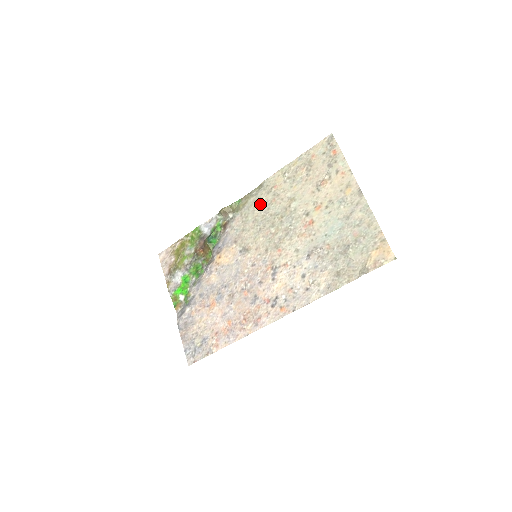
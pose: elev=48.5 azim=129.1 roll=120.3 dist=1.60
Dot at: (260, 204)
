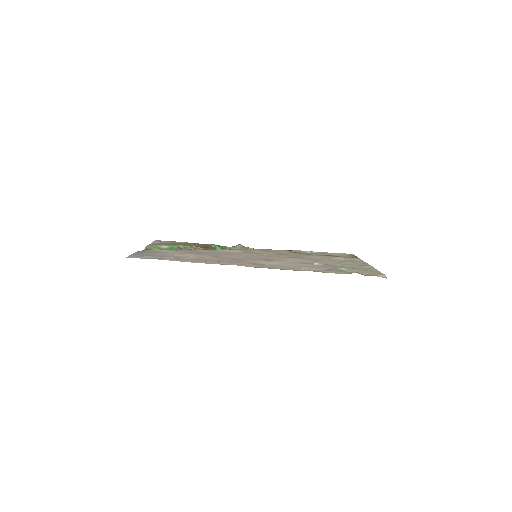
Dot at: (277, 251)
